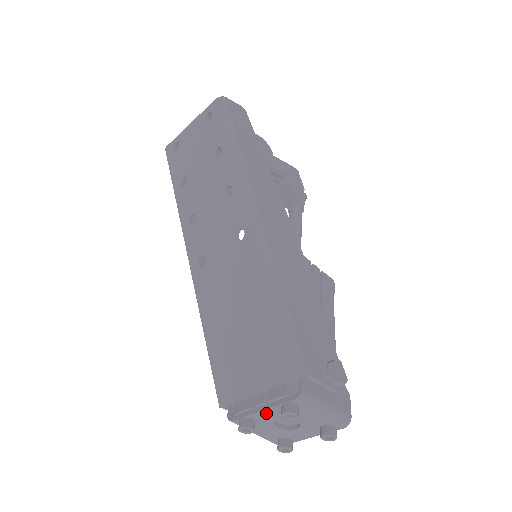
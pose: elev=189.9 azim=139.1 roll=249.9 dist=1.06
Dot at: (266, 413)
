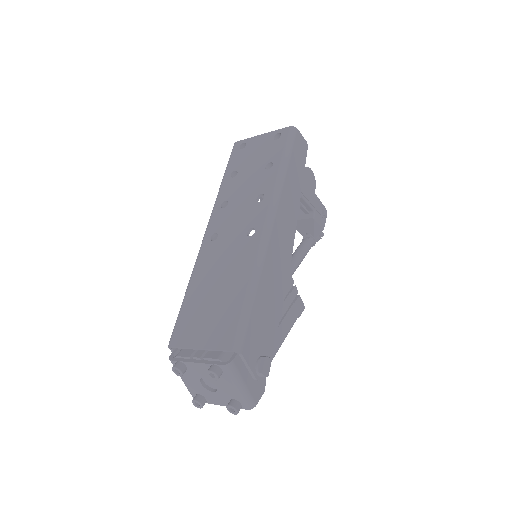
Dot at: (198, 366)
